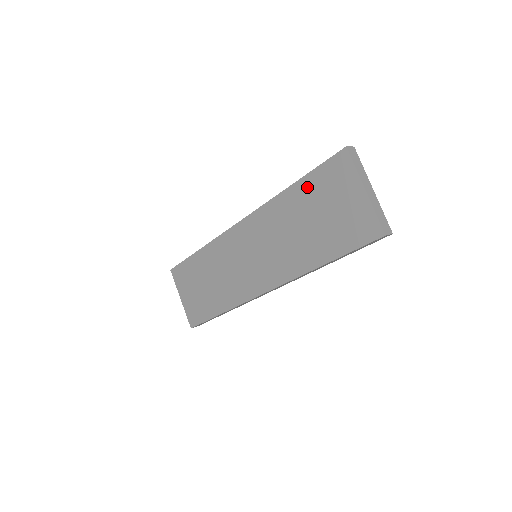
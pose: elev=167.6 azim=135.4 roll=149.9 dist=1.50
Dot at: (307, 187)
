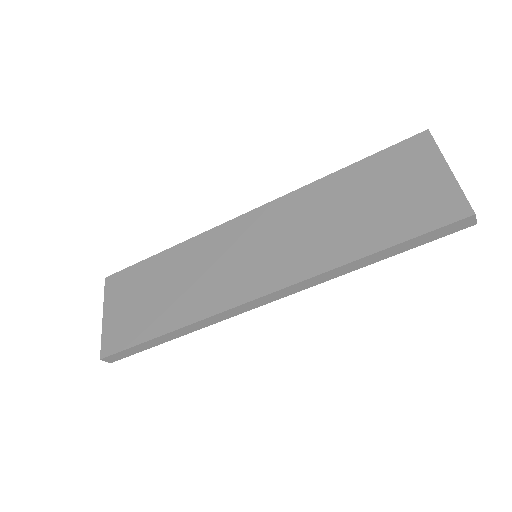
Dot at: (364, 170)
